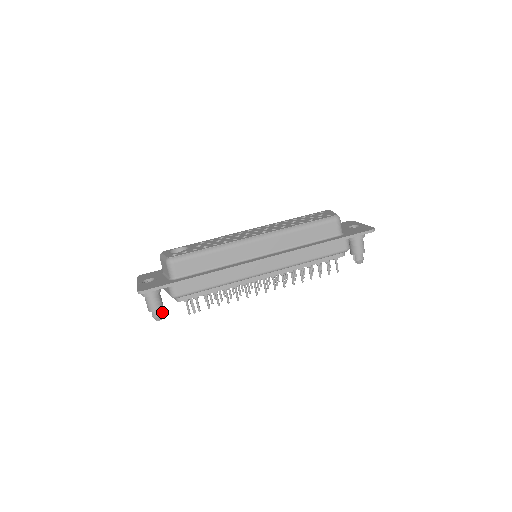
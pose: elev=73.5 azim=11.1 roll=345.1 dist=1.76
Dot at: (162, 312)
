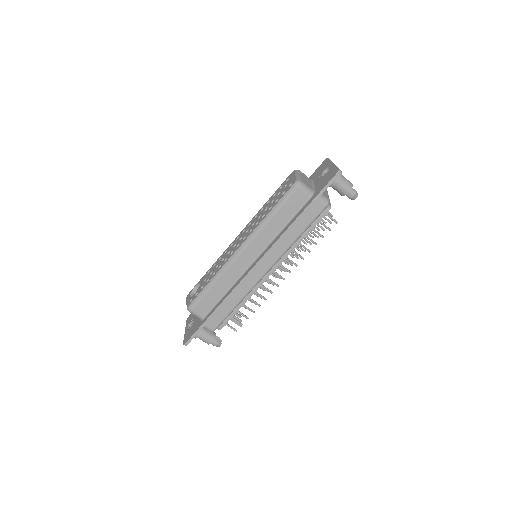
Dot at: (219, 337)
